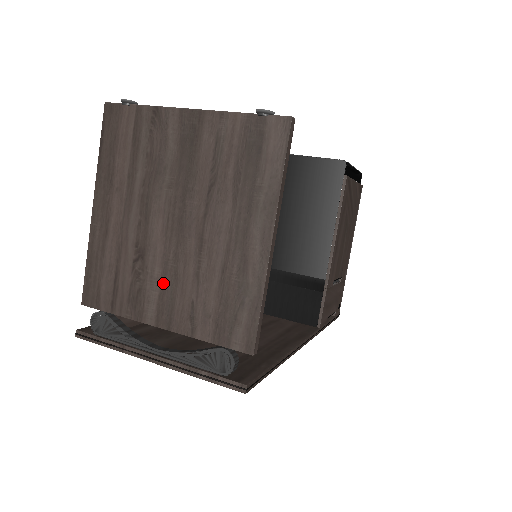
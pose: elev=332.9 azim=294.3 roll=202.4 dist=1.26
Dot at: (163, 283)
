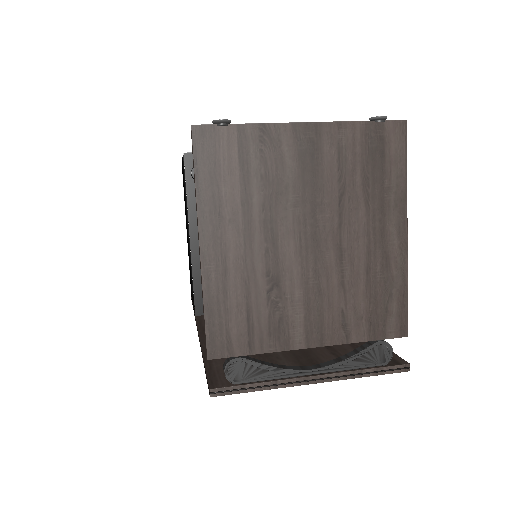
Dot at: (307, 303)
